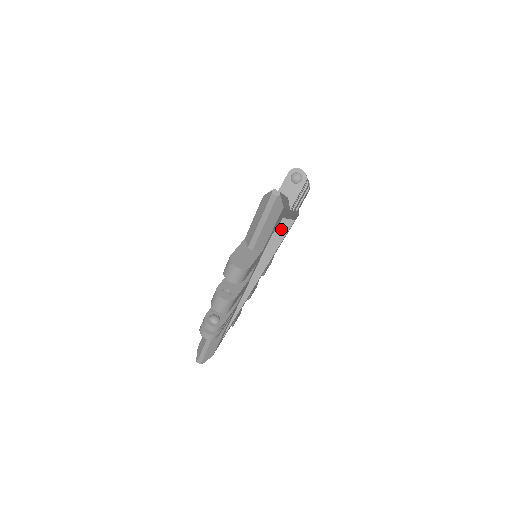
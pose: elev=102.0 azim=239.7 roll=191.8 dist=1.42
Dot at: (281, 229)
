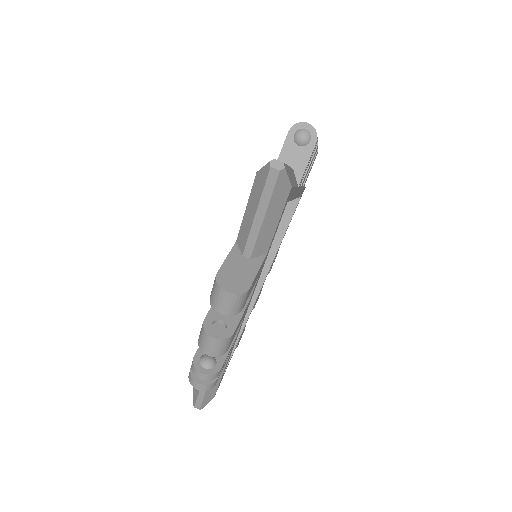
Dot at: (284, 211)
